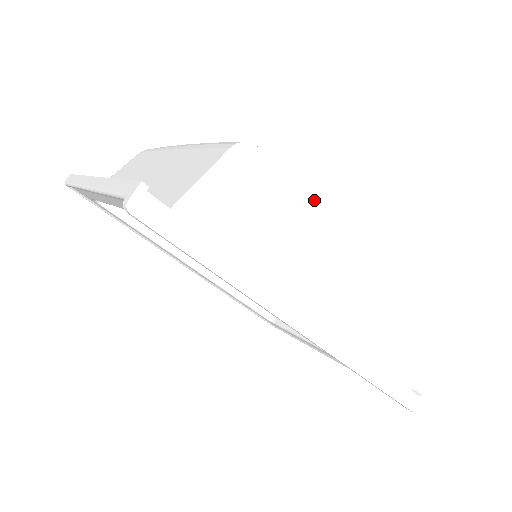
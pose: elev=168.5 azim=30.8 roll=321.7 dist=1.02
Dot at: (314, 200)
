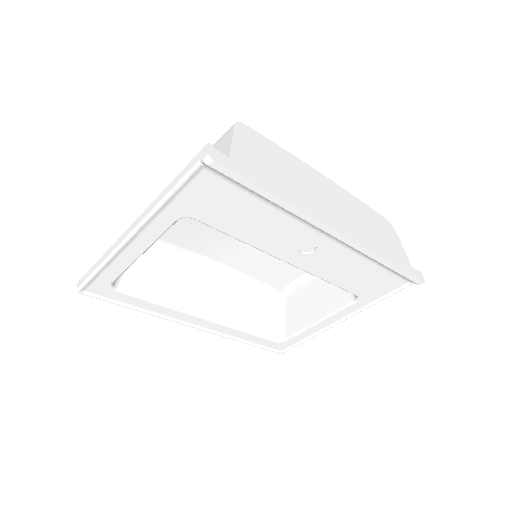
Dot at: (287, 152)
